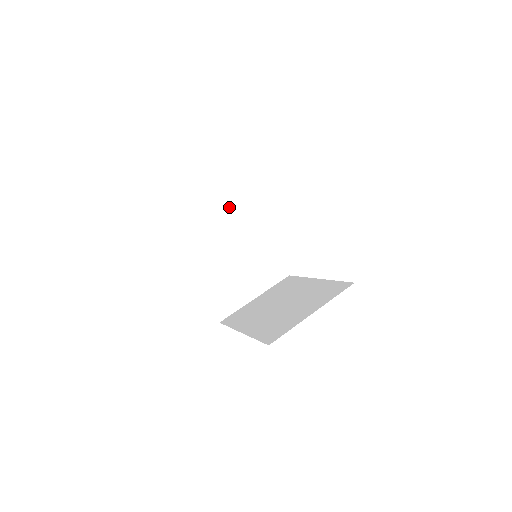
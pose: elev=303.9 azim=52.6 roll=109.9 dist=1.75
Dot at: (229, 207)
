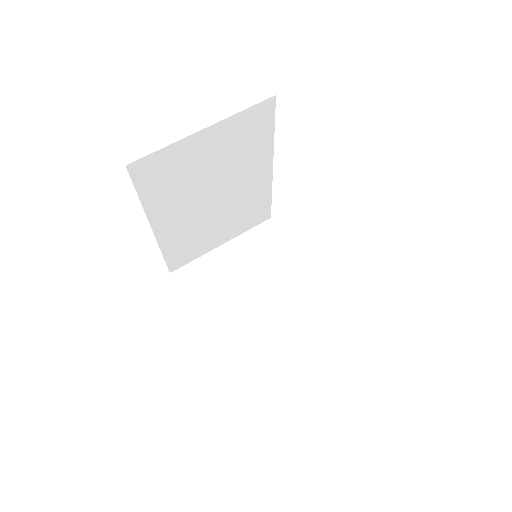
Dot at: (249, 237)
